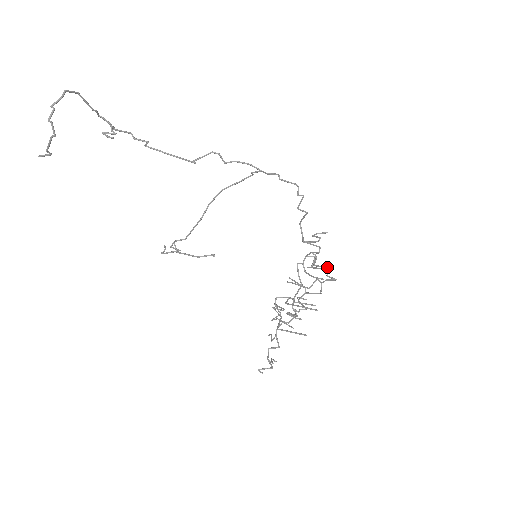
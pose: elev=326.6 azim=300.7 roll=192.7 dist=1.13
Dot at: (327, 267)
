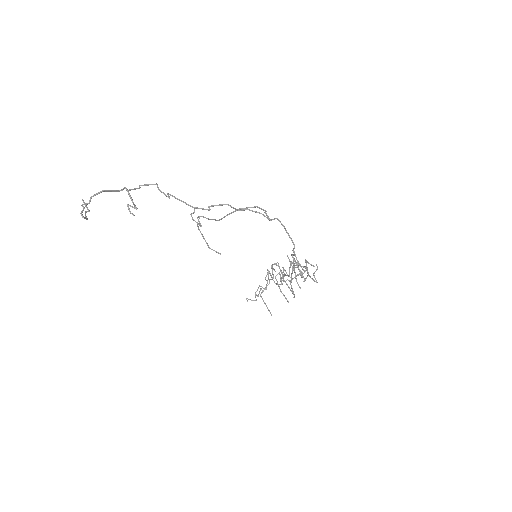
Dot at: (317, 268)
